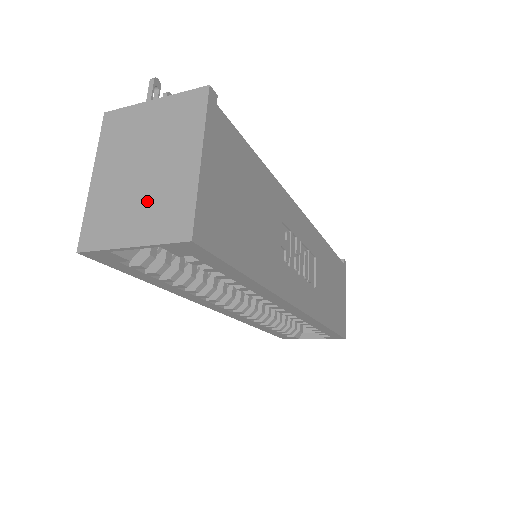
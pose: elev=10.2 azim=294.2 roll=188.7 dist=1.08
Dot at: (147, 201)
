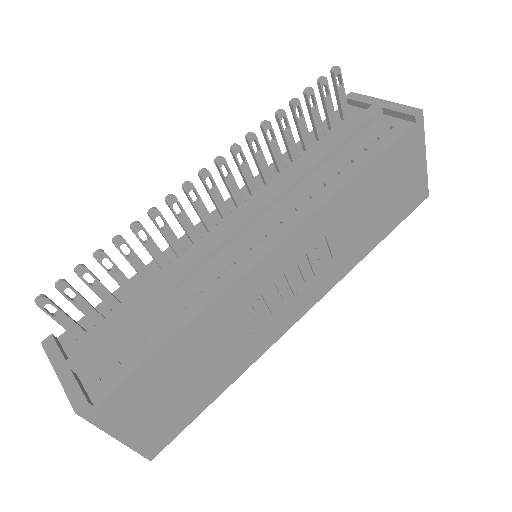
Dot at: occluded
